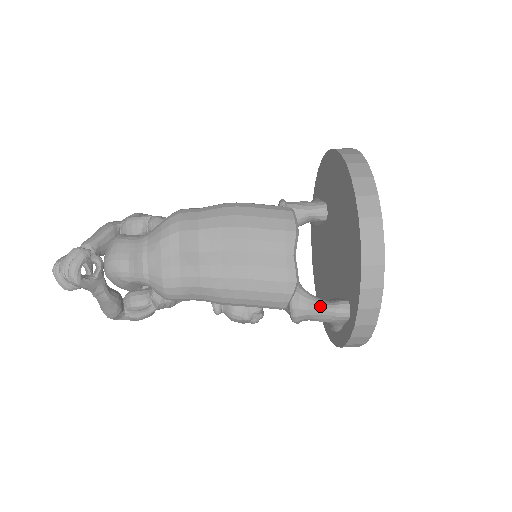
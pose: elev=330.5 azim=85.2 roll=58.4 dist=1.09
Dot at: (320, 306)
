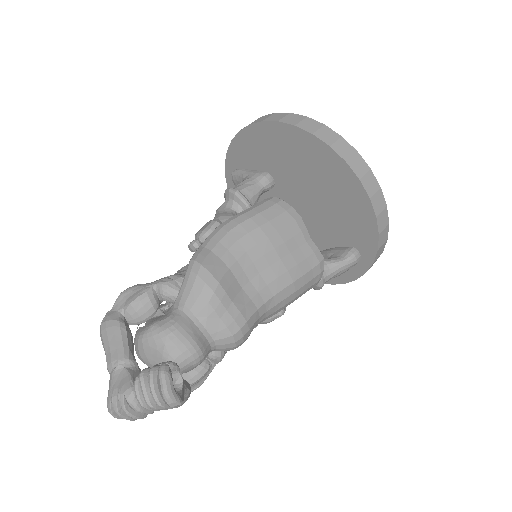
Dot at: (339, 265)
